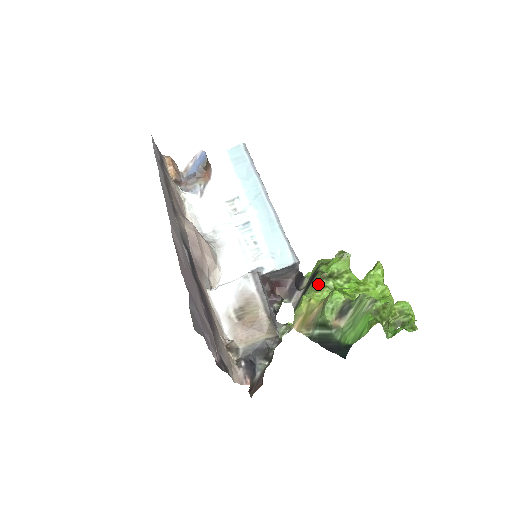
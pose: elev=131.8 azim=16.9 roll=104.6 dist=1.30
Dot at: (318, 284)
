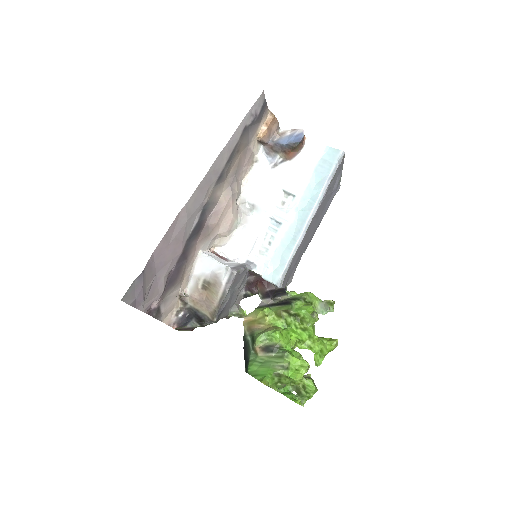
Dot at: (281, 312)
